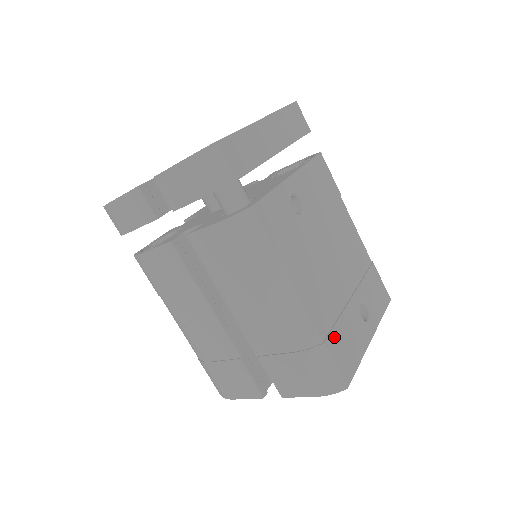
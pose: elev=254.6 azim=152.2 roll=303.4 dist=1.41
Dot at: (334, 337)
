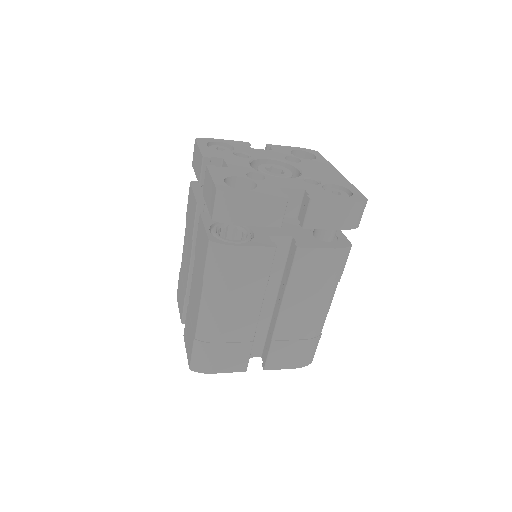
Dot at: occluded
